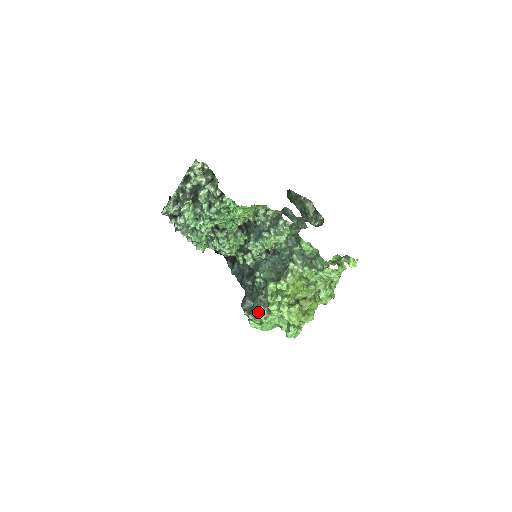
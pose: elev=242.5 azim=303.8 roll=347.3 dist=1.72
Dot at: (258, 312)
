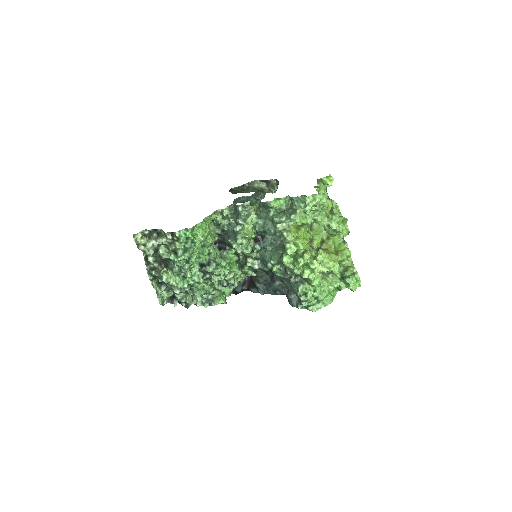
Dot at: (304, 293)
